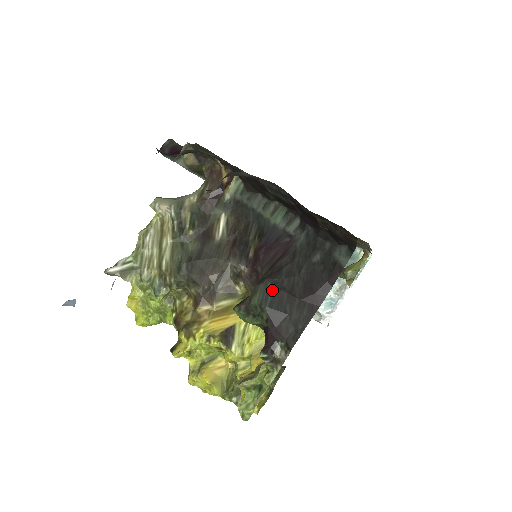
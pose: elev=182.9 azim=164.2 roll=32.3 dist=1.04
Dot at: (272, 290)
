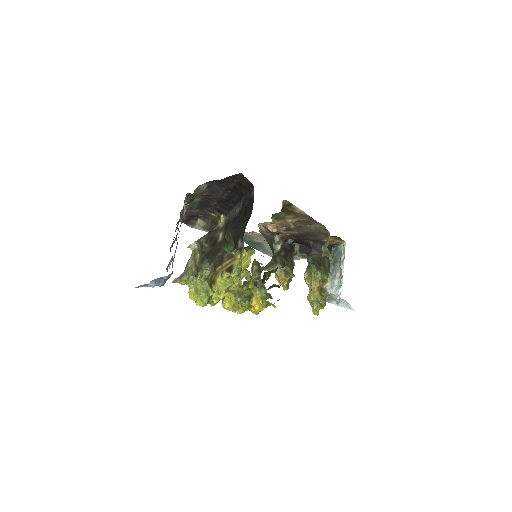
Dot at: (232, 226)
